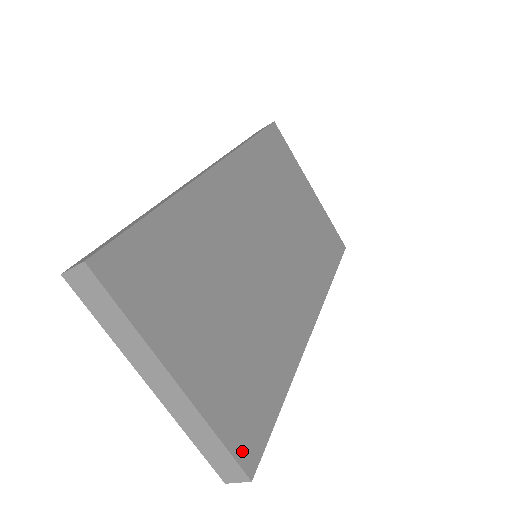
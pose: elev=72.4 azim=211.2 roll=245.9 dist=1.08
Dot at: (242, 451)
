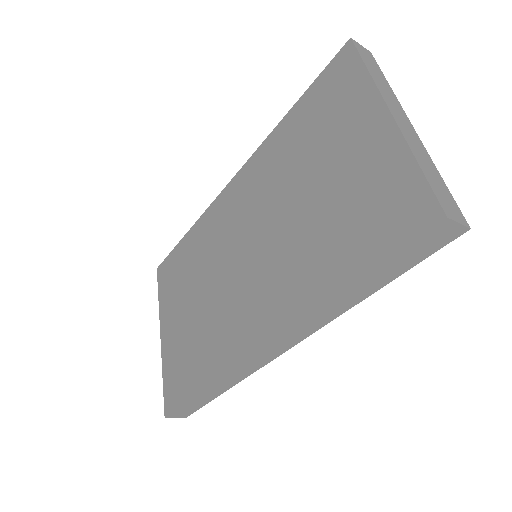
Dot at: occluded
